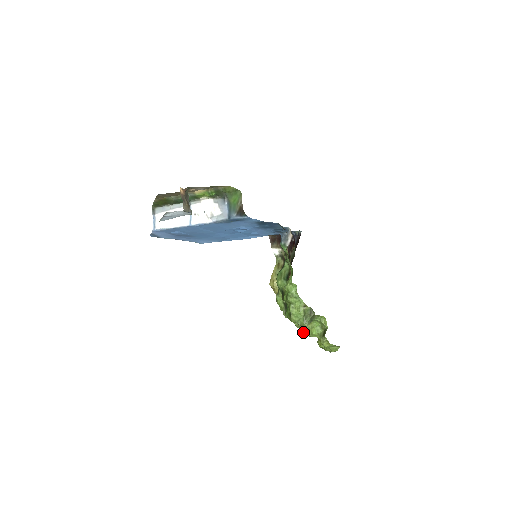
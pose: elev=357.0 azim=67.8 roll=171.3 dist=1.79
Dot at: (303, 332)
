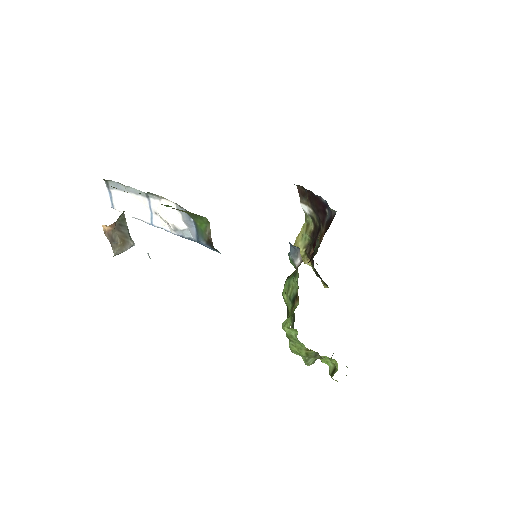
Dot at: occluded
